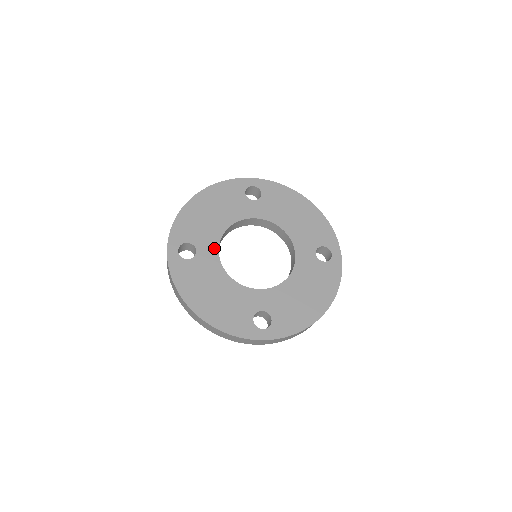
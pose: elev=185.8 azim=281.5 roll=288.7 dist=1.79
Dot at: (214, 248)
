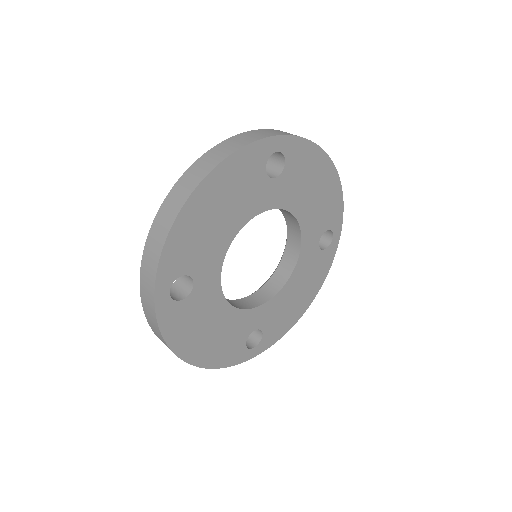
Dot at: (216, 272)
